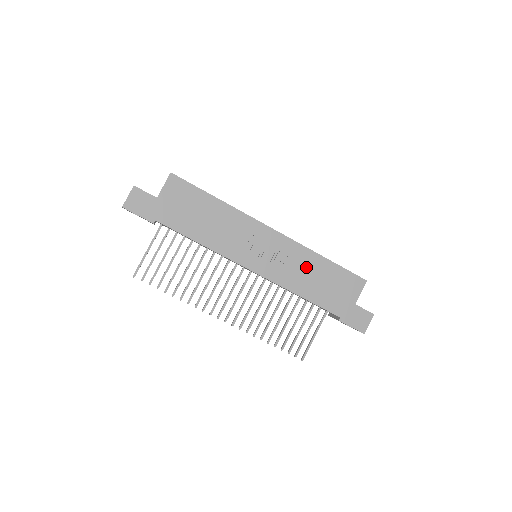
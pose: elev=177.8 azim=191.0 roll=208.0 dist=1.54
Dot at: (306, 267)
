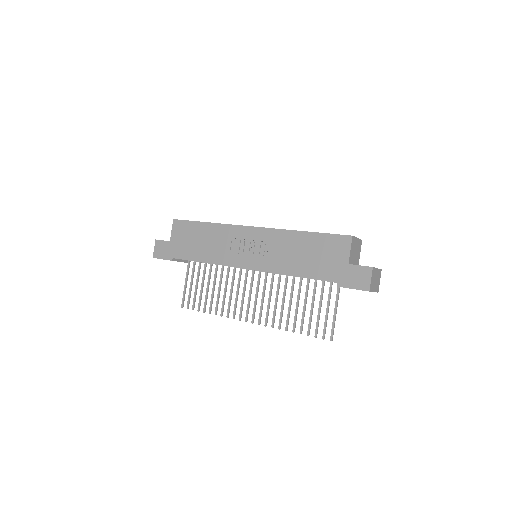
Dot at: (289, 247)
